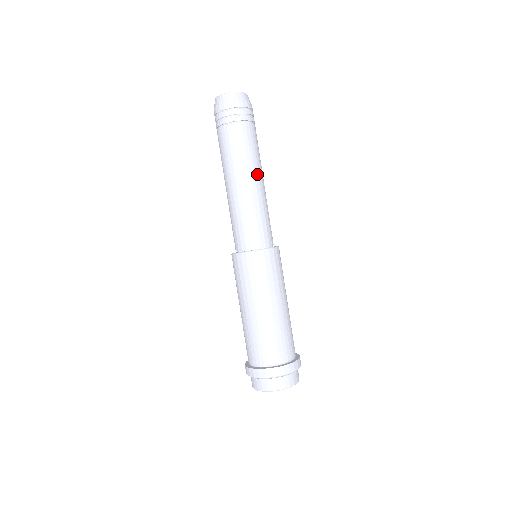
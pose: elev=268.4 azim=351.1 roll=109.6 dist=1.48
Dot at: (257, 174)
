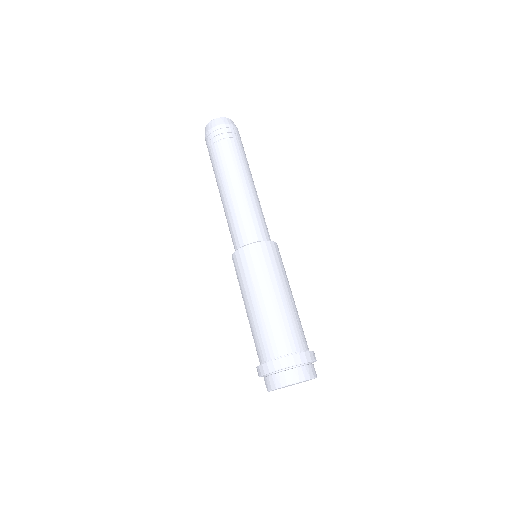
Dot at: (239, 180)
